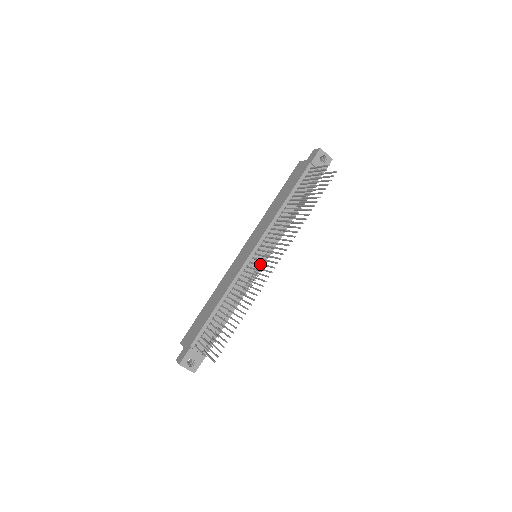
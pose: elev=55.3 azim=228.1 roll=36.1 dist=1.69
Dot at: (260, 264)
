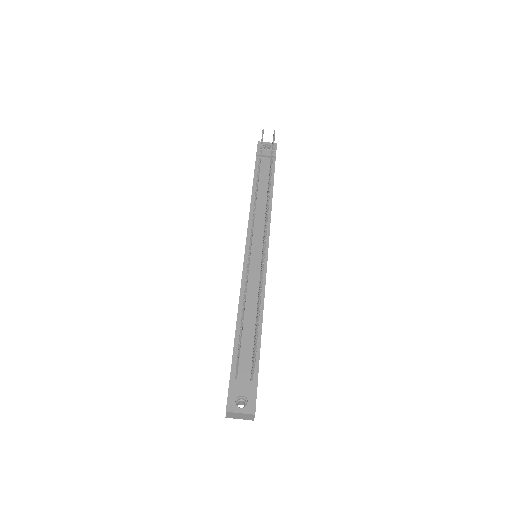
Dot at: occluded
